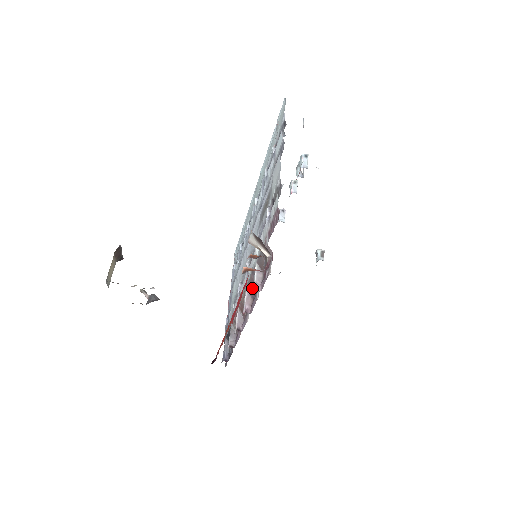
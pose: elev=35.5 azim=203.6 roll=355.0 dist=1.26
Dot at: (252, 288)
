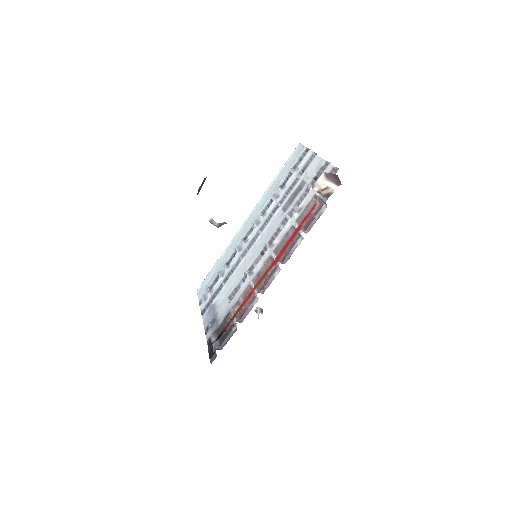
Dot at: occluded
